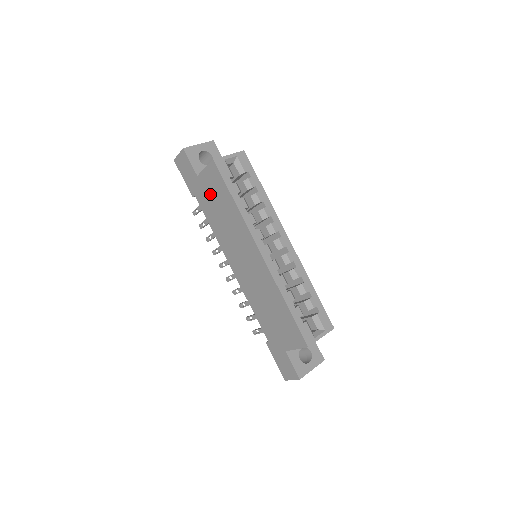
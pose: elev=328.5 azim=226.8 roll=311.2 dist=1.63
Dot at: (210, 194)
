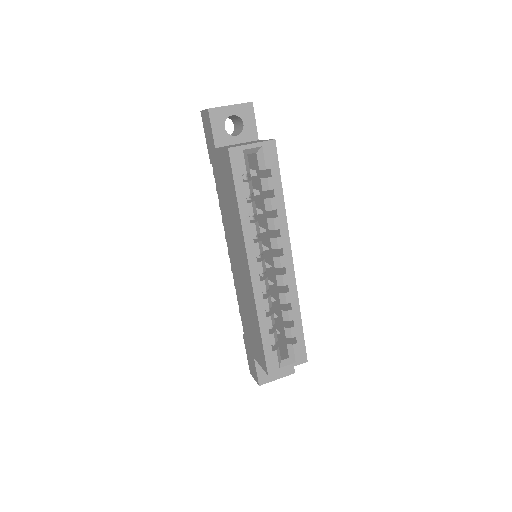
Dot at: (222, 176)
